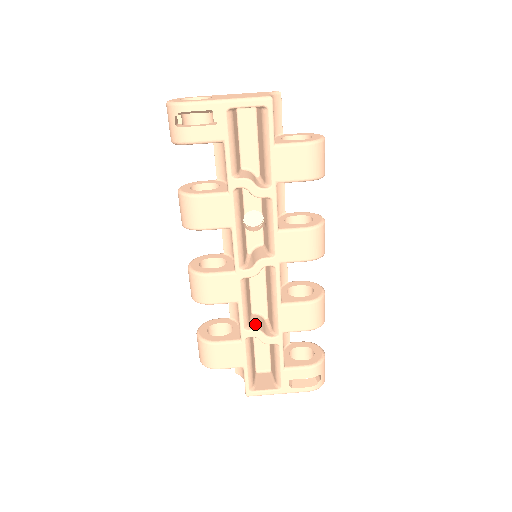
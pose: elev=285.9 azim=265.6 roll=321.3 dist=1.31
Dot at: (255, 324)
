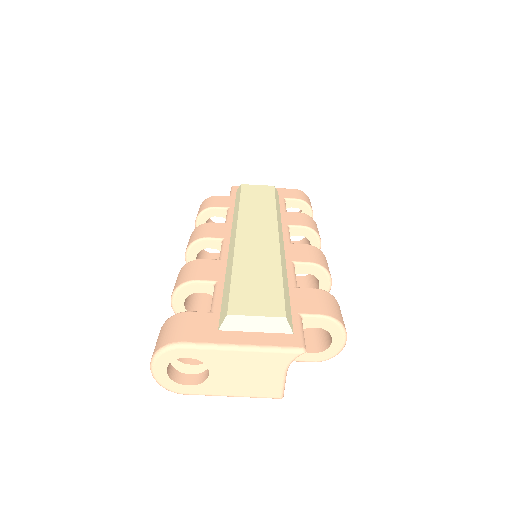
Dot at: occluded
